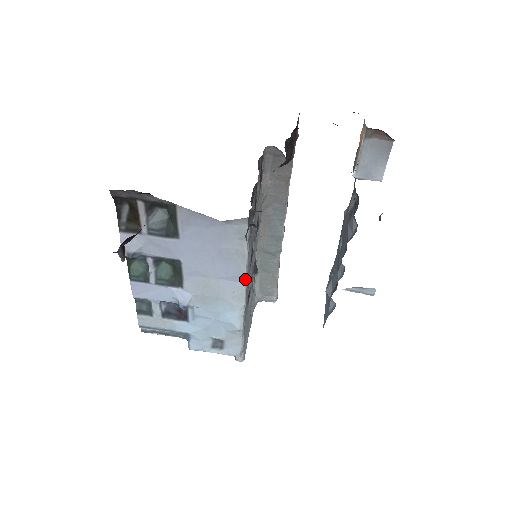
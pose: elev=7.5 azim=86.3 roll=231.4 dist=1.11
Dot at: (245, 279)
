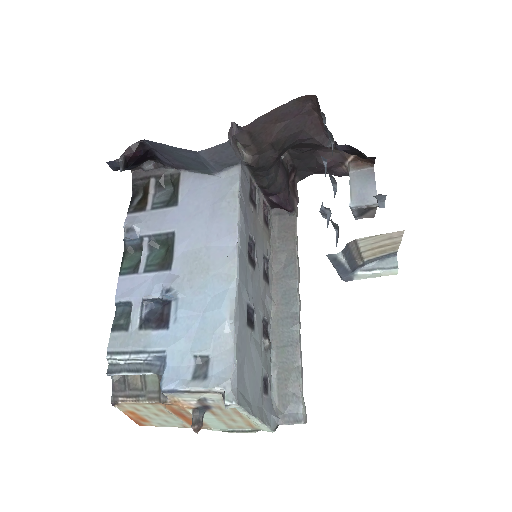
Dot at: (237, 240)
